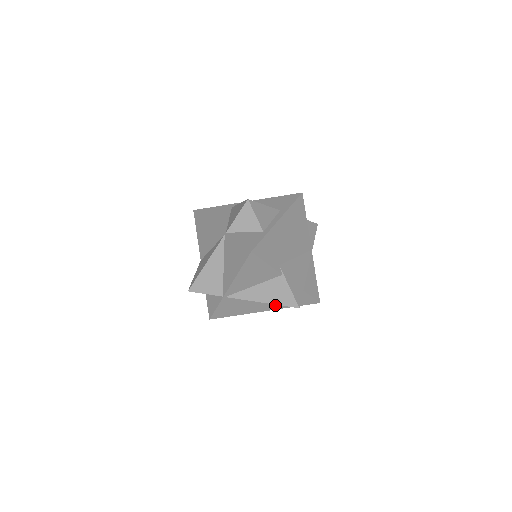
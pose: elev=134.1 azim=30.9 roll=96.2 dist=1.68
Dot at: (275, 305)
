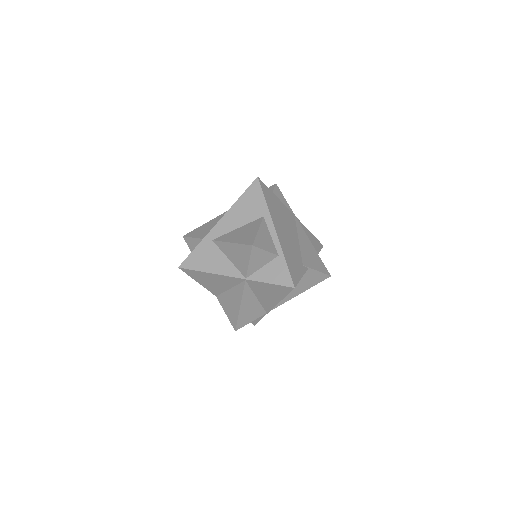
Dot at: occluded
